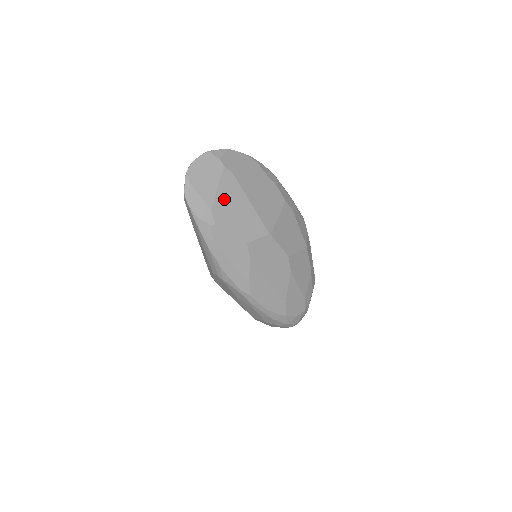
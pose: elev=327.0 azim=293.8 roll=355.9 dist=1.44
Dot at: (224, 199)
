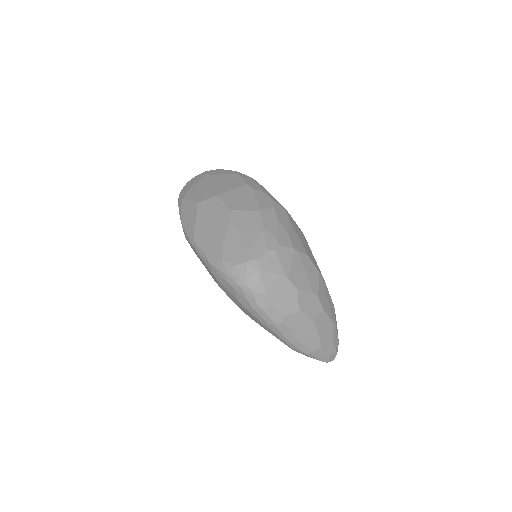
Dot at: (197, 186)
